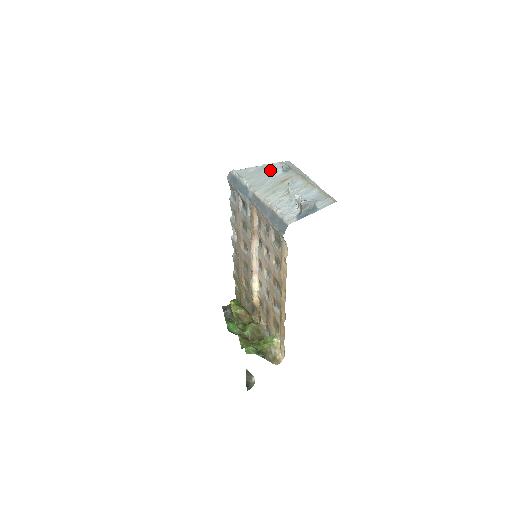
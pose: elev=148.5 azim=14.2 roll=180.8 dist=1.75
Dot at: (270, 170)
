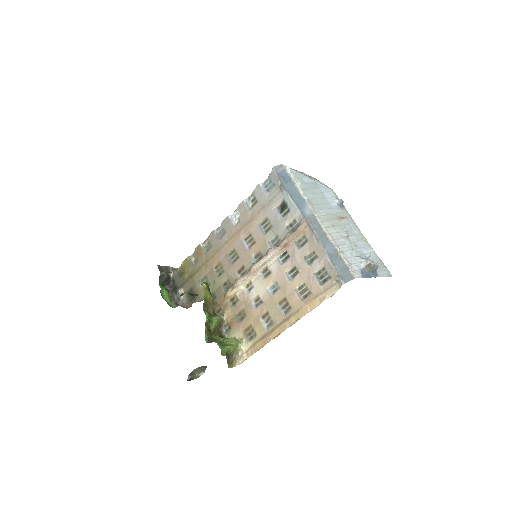
Dot at: (325, 194)
